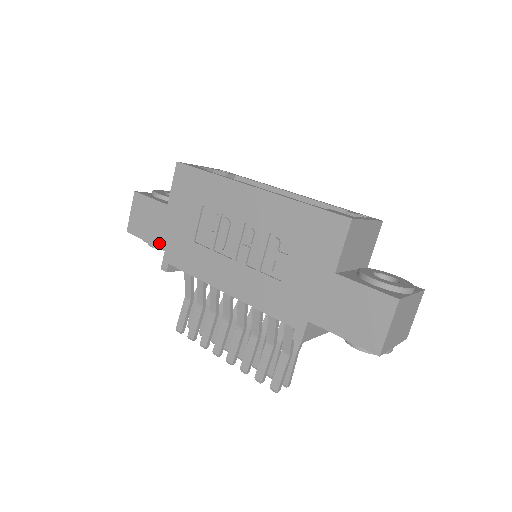
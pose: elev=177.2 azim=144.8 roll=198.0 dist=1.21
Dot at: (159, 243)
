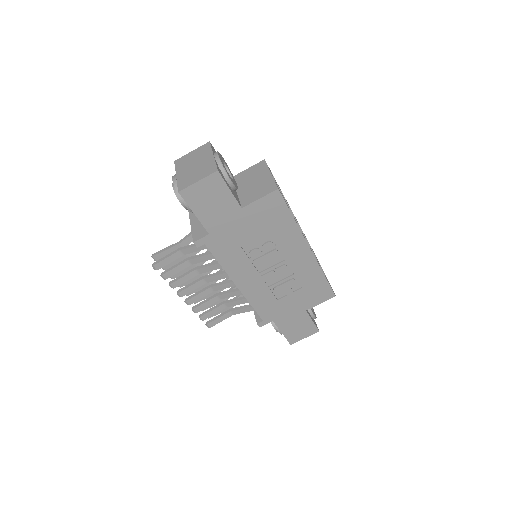
Dot at: (208, 226)
